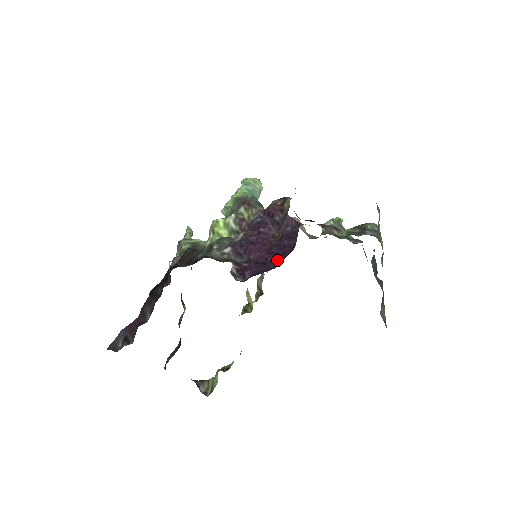
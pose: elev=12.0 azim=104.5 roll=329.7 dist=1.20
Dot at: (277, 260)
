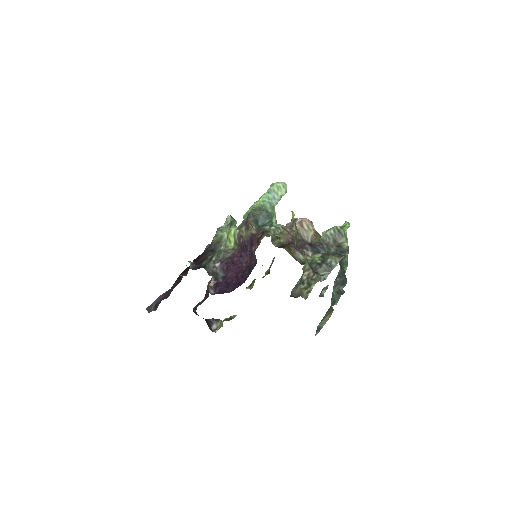
Dot at: (235, 286)
